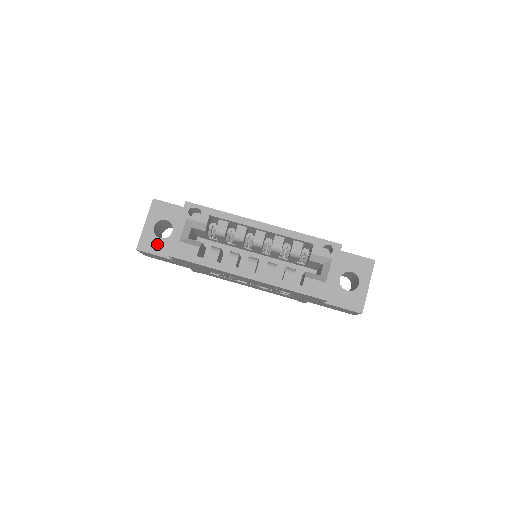
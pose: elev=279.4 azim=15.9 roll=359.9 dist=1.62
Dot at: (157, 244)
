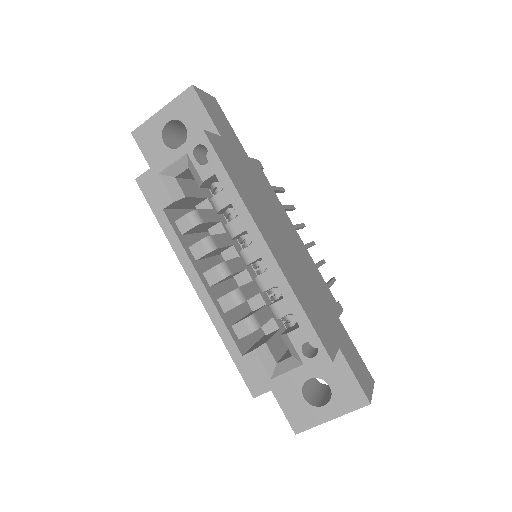
Dot at: (155, 146)
